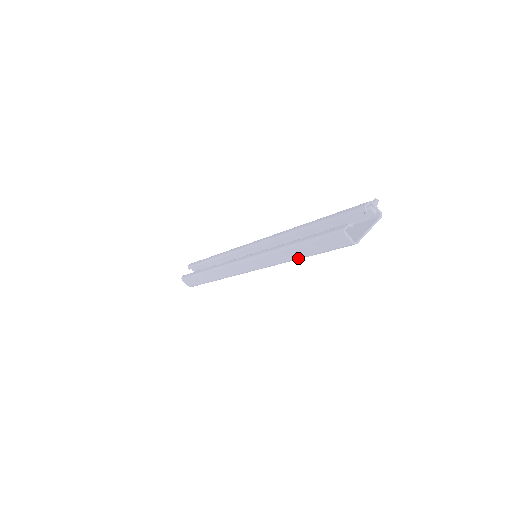
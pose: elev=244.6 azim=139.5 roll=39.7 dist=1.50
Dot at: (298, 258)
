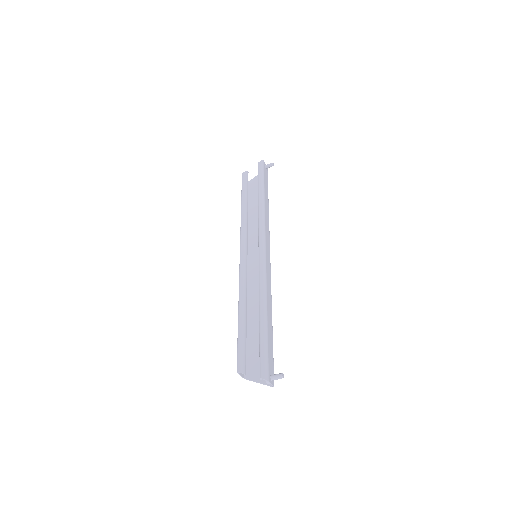
Dot at: occluded
